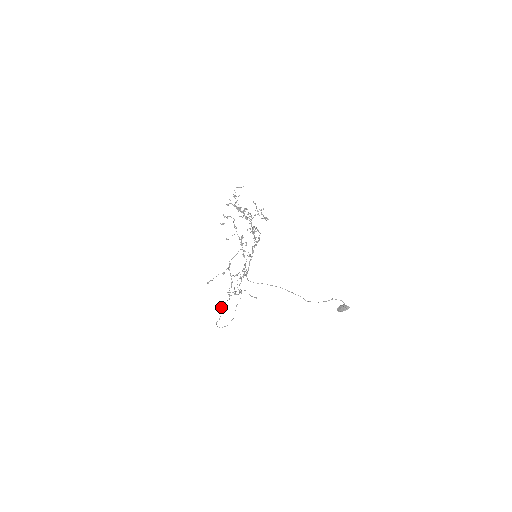
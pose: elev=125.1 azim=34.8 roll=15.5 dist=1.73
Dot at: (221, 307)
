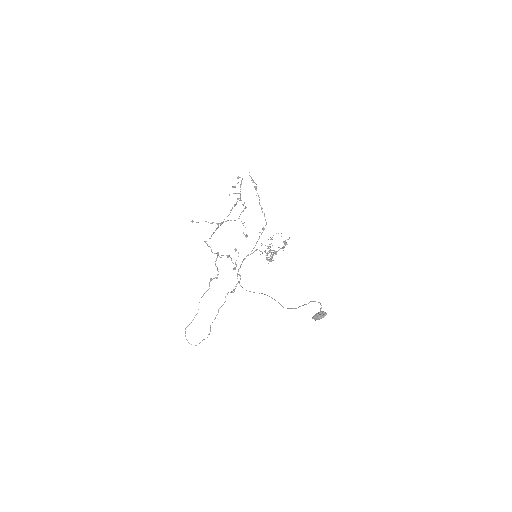
Dot at: occluded
